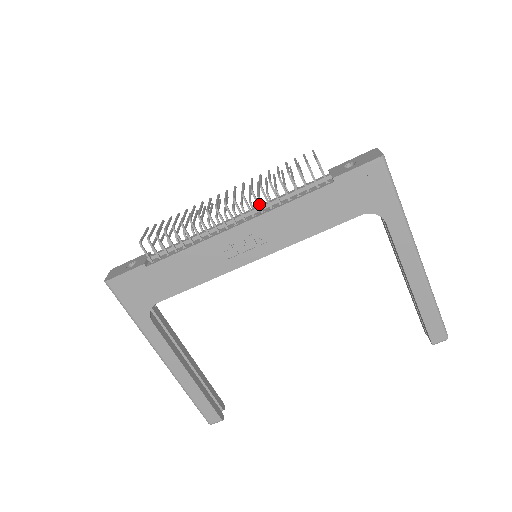
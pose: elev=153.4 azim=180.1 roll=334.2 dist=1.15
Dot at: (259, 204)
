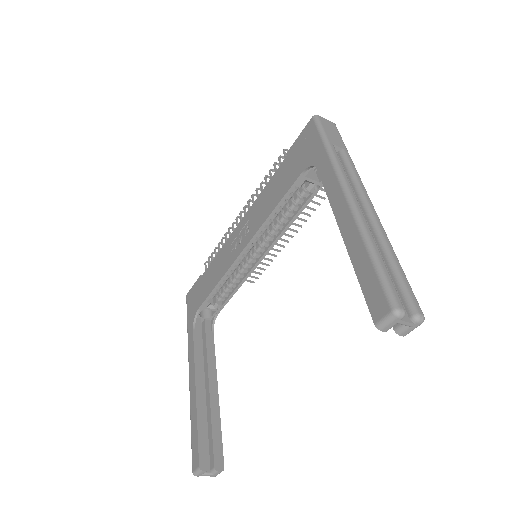
Dot at: (253, 201)
